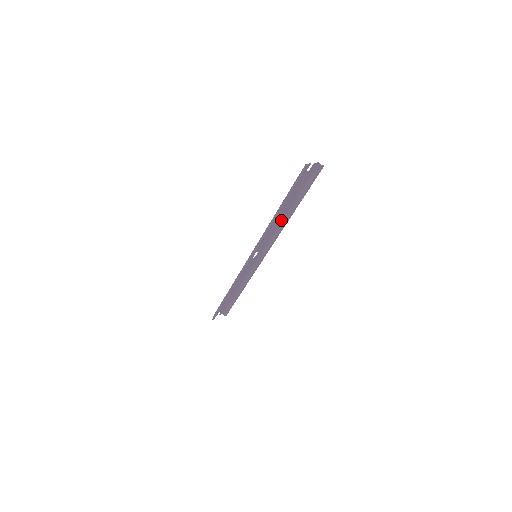
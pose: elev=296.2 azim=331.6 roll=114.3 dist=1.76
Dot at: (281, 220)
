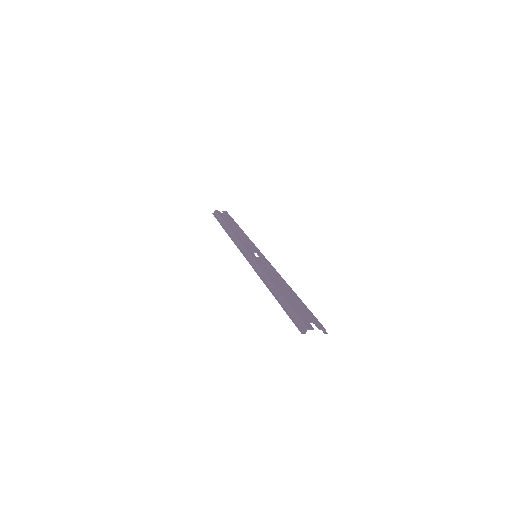
Dot at: (284, 281)
